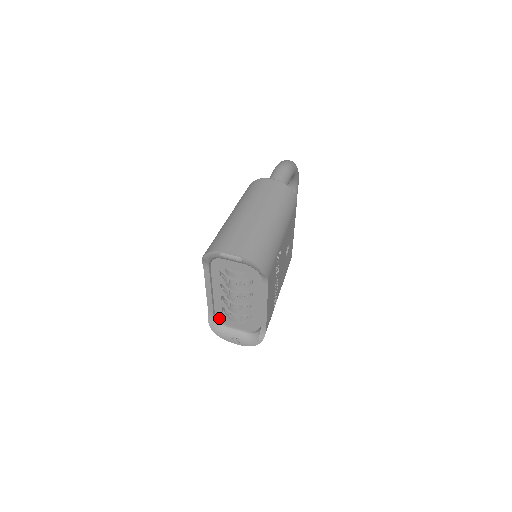
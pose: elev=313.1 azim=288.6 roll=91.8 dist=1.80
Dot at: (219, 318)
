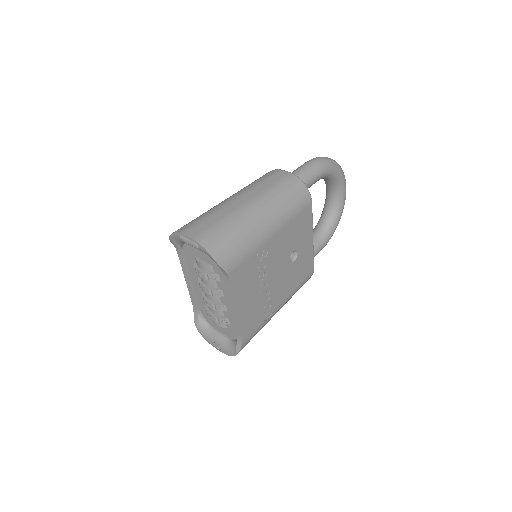
Dot at: (204, 316)
